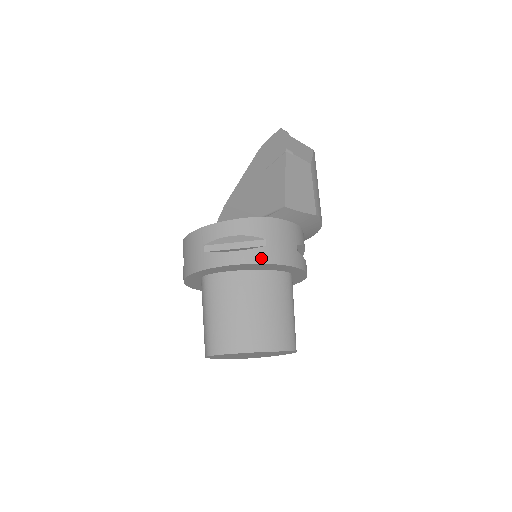
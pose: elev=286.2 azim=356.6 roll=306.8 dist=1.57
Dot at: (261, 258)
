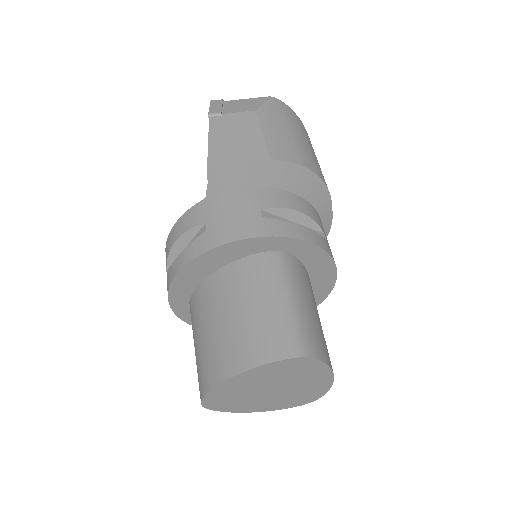
Dot at: (201, 248)
